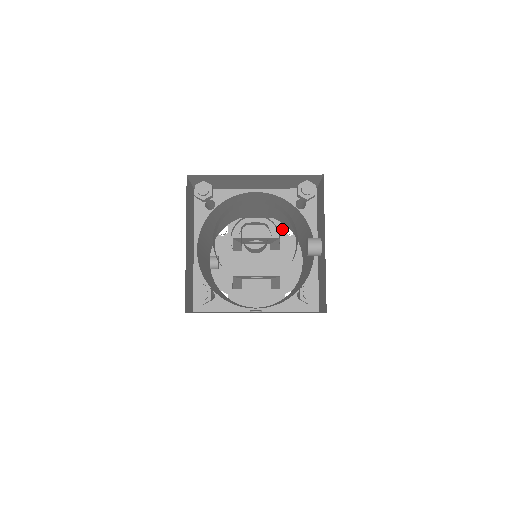
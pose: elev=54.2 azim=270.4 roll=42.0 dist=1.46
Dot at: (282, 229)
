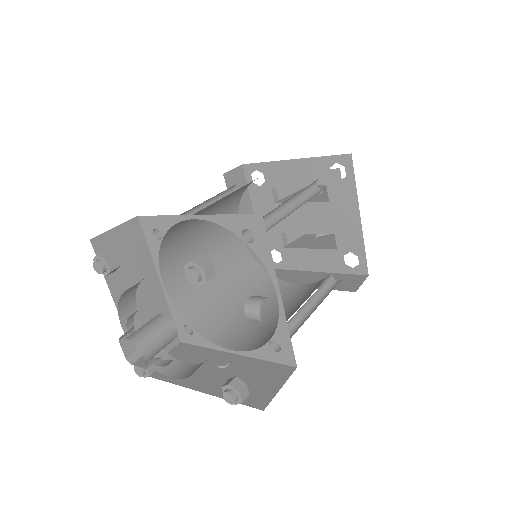
Dot at: (327, 172)
